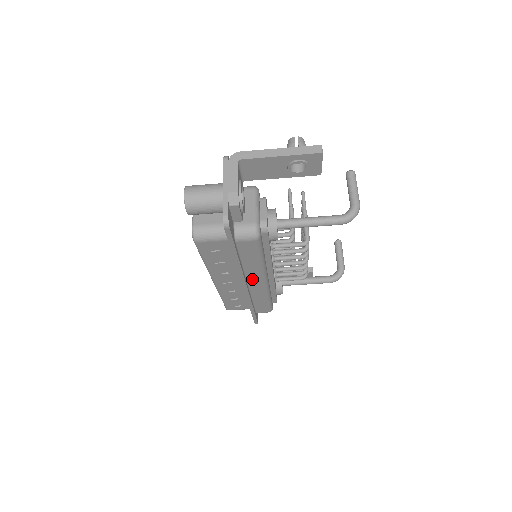
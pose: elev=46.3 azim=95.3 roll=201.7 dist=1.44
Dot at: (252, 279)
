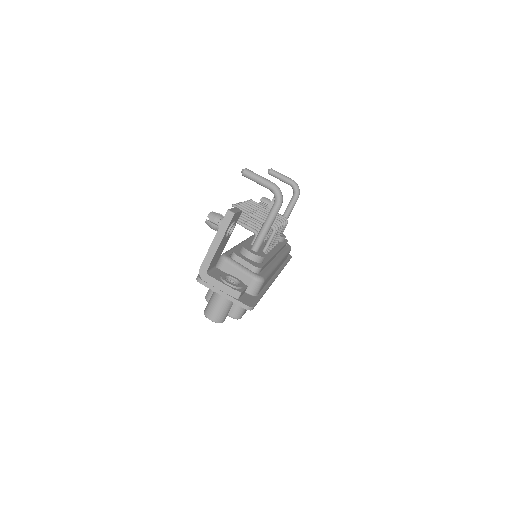
Dot at: occluded
